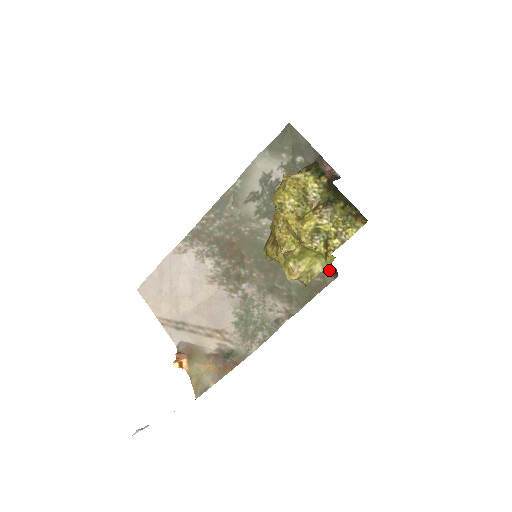
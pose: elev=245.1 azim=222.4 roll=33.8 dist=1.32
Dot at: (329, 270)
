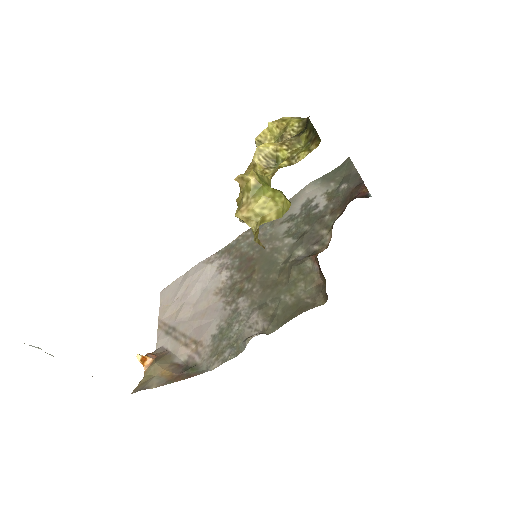
Dot at: (323, 291)
